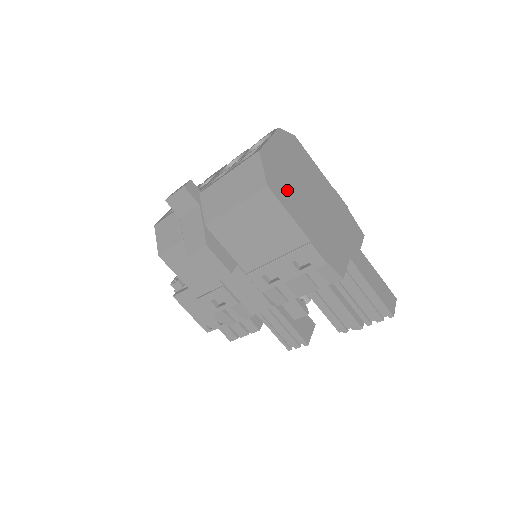
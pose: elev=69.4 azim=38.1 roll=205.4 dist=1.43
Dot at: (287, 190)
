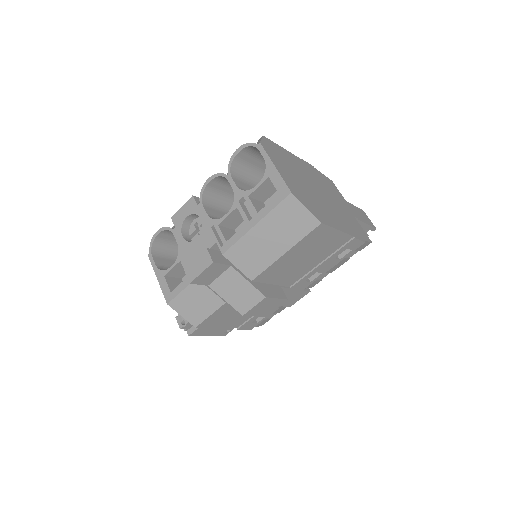
Dot at: (319, 208)
